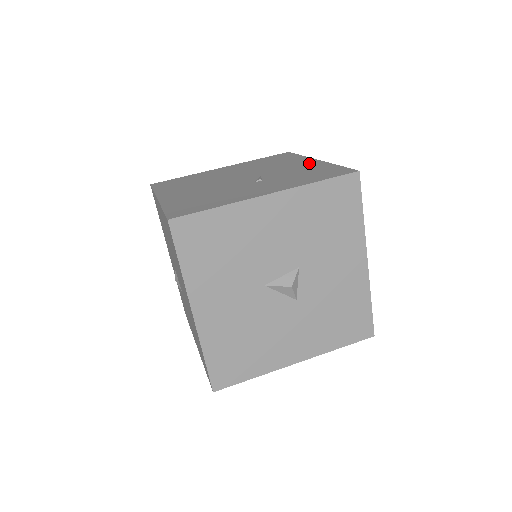
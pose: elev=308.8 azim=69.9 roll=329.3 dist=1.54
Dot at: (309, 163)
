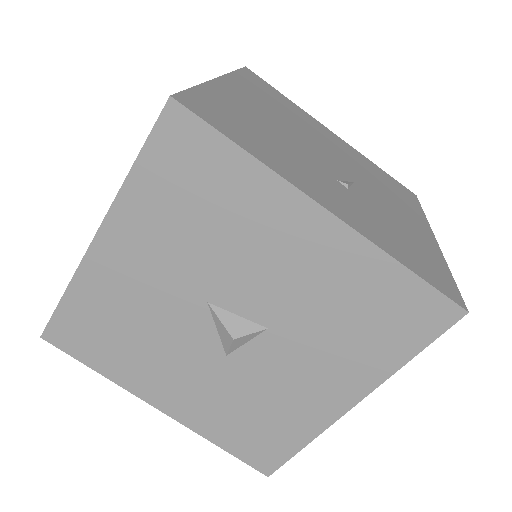
Dot at: (422, 231)
